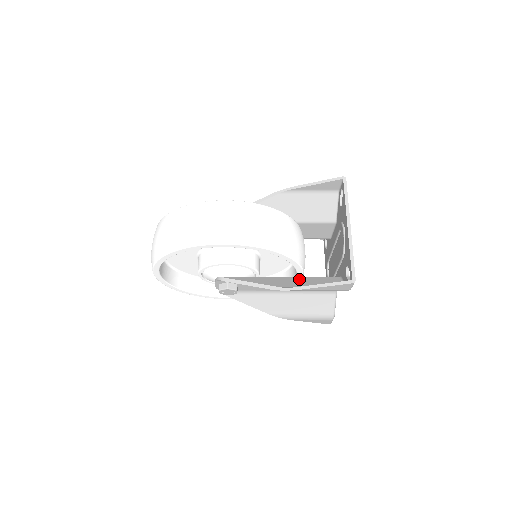
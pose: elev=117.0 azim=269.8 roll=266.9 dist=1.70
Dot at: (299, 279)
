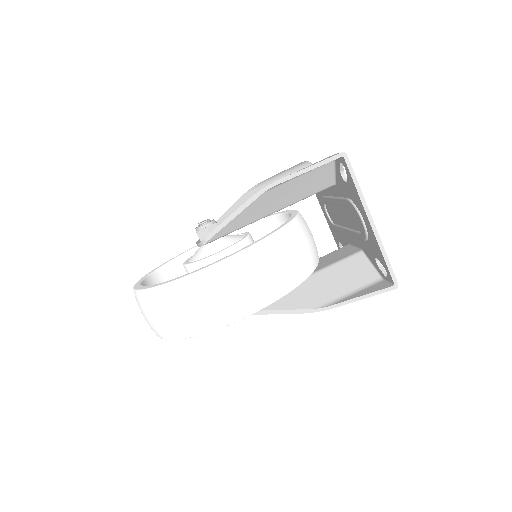
Dot at: (322, 278)
